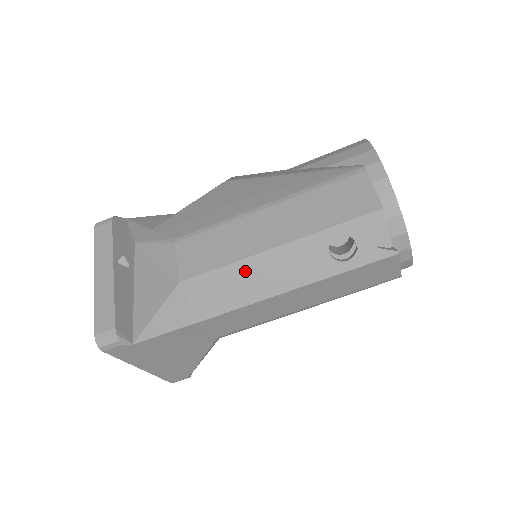
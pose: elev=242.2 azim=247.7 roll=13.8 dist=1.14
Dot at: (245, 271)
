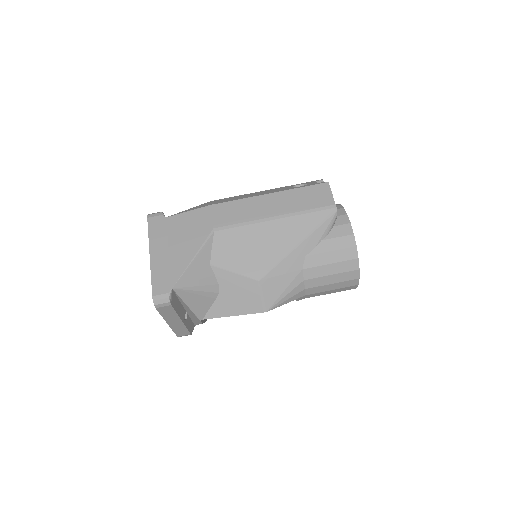
Dot at: (247, 195)
